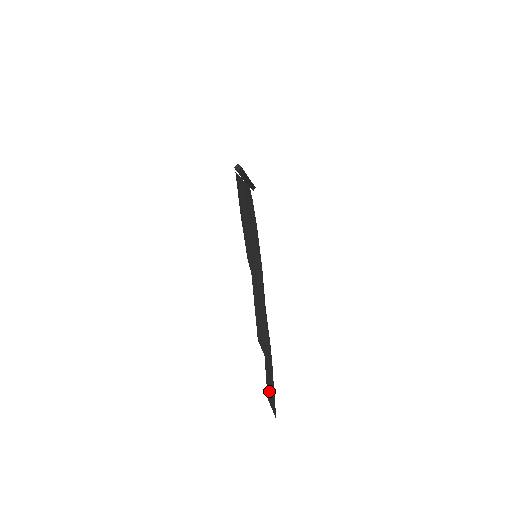
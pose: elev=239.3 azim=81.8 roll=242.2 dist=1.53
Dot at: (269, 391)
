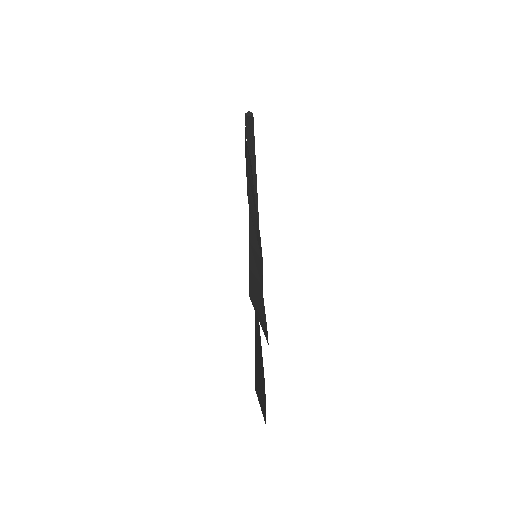
Dot at: (258, 389)
